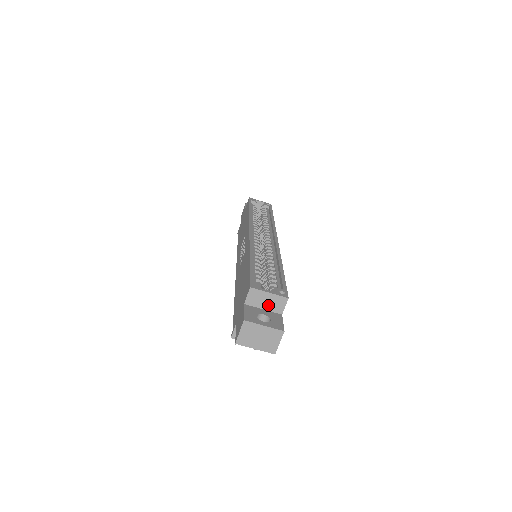
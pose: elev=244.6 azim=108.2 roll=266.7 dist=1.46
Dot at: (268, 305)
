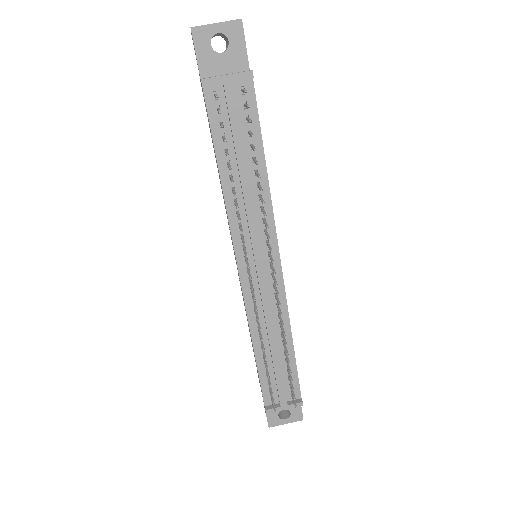
Dot at: occluded
